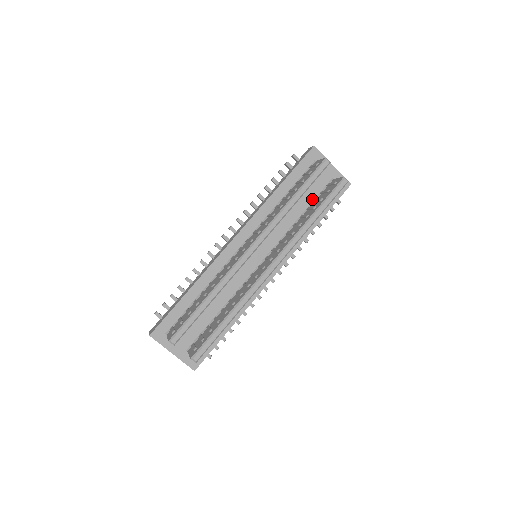
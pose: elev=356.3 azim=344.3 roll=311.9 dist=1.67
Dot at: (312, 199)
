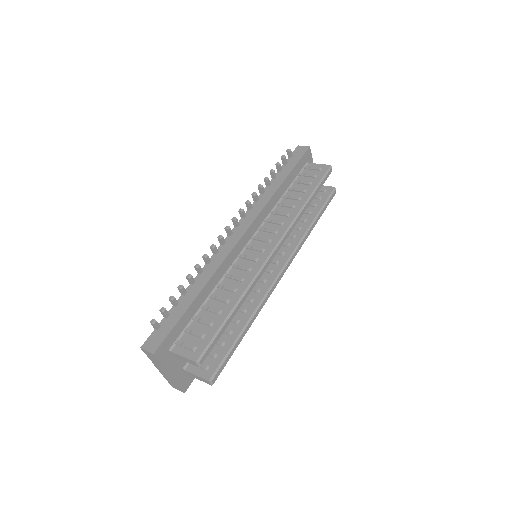
Dot at: occluded
